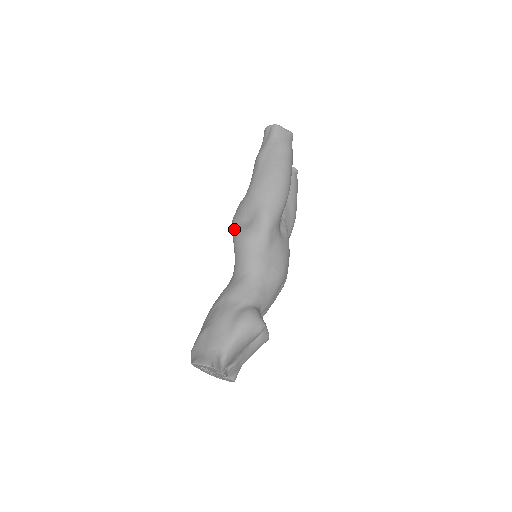
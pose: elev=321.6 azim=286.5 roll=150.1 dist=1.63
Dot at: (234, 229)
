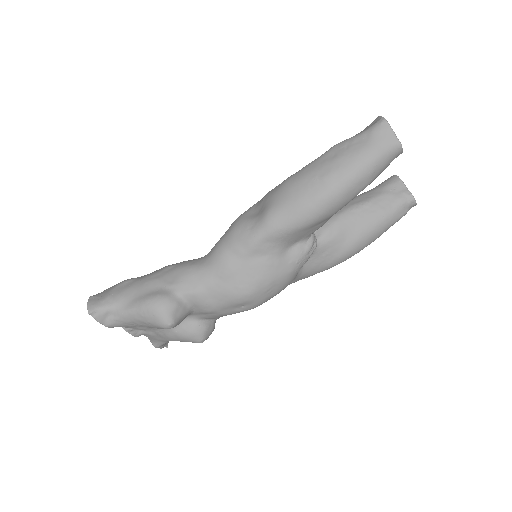
Dot at: occluded
